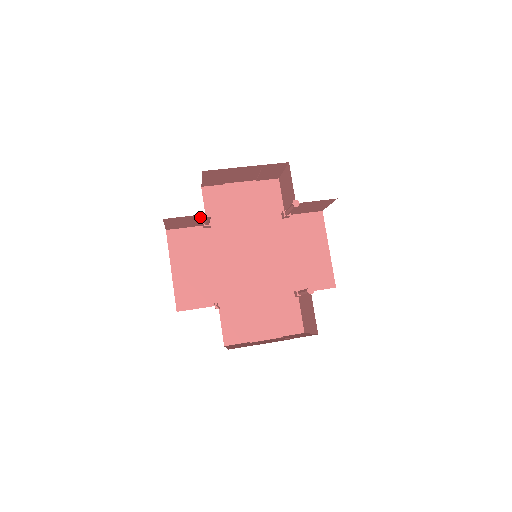
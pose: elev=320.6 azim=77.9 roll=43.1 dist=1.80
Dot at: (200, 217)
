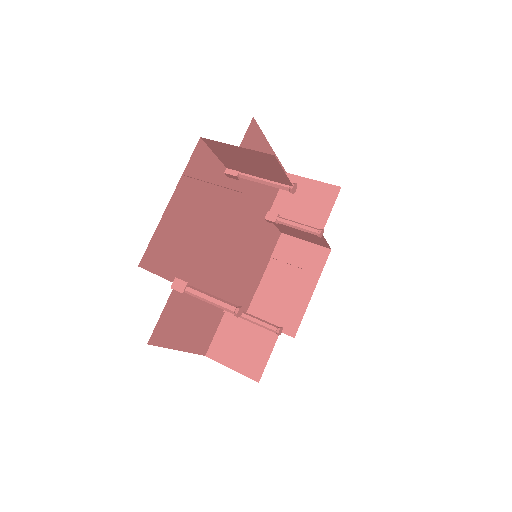
Dot at: occluded
